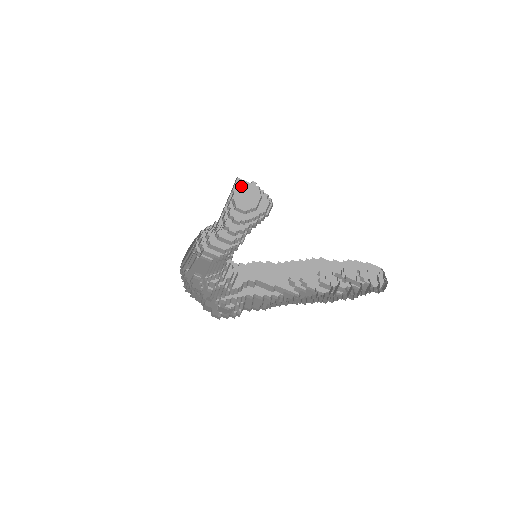
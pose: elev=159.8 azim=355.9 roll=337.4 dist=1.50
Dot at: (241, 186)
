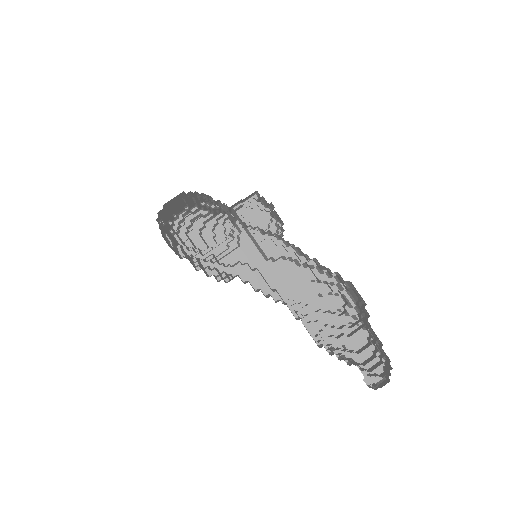
Dot at: (253, 205)
